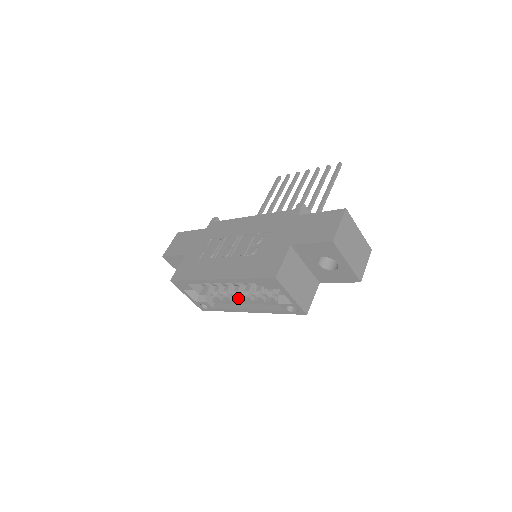
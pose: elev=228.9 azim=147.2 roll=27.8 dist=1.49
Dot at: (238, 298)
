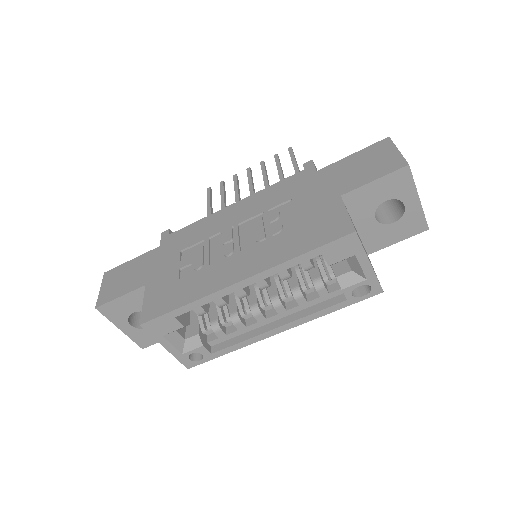
Dot at: (260, 315)
